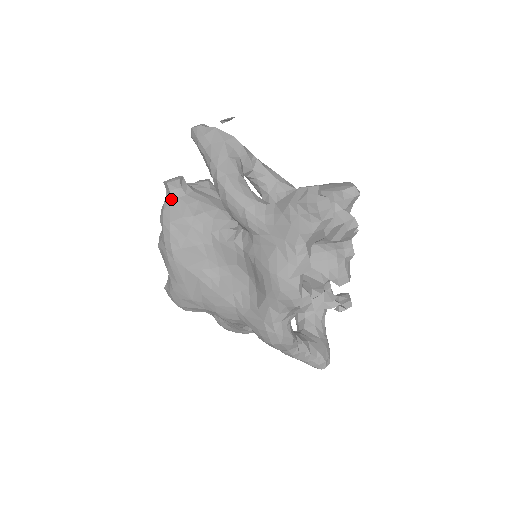
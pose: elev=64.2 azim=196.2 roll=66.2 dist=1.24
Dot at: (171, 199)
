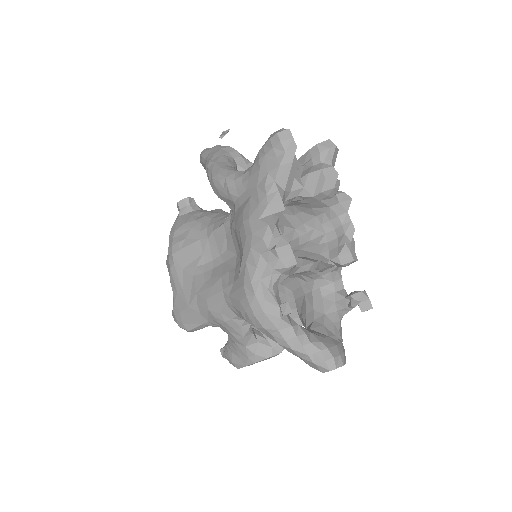
Dot at: (180, 215)
